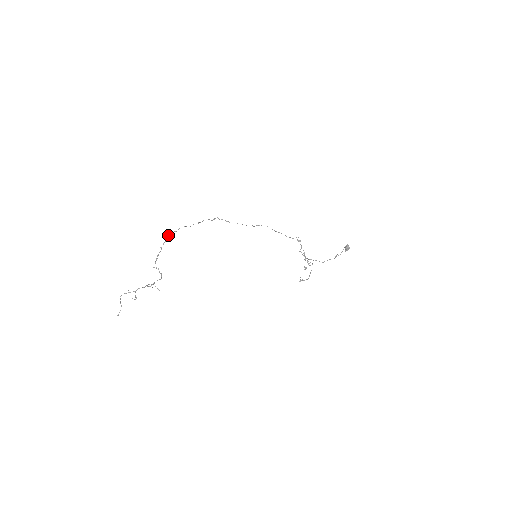
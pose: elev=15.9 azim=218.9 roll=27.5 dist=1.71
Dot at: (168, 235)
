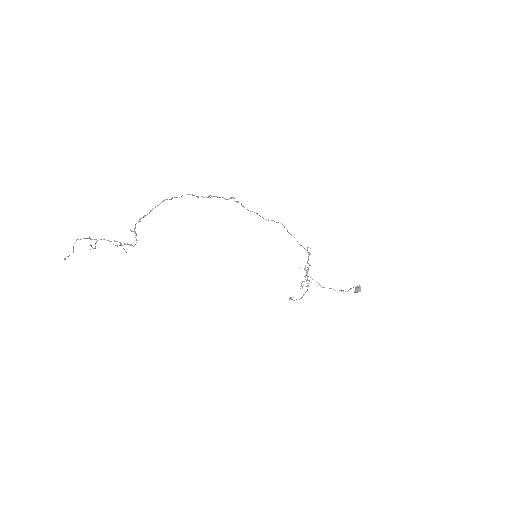
Dot at: (166, 199)
